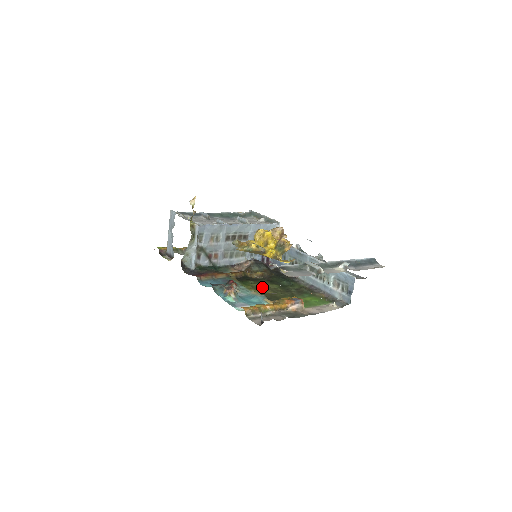
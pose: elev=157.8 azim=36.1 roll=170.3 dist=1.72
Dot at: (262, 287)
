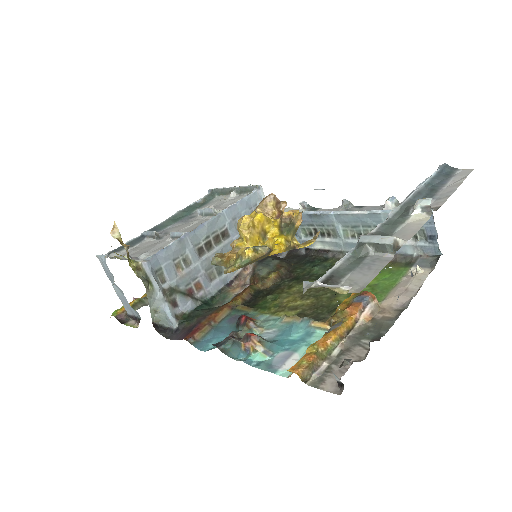
Dot at: (291, 298)
